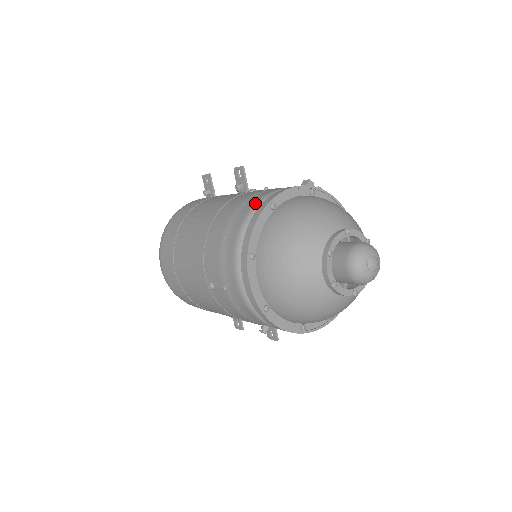
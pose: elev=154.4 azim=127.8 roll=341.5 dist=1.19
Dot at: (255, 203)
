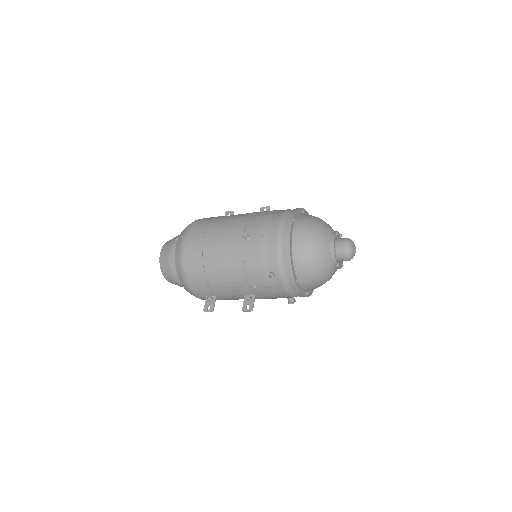
Dot at: (290, 209)
